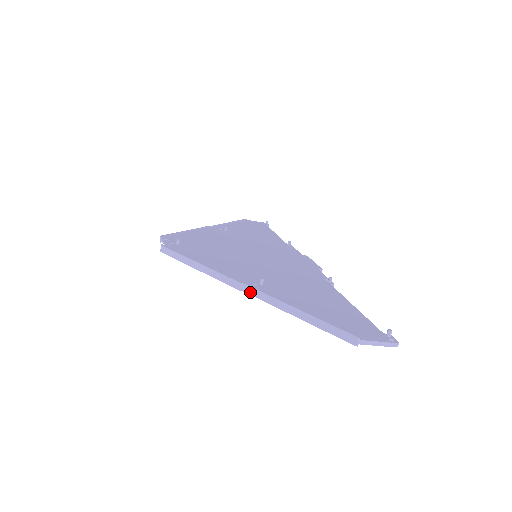
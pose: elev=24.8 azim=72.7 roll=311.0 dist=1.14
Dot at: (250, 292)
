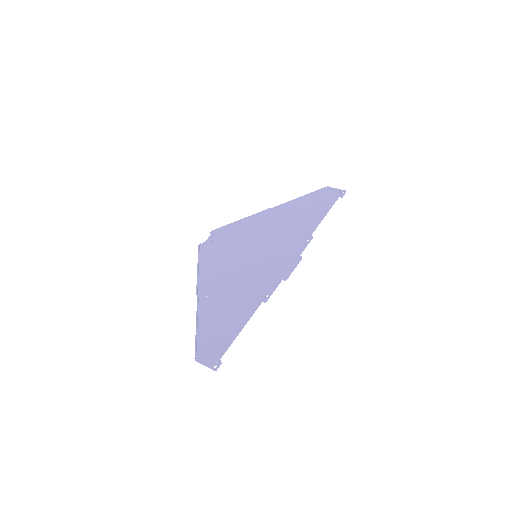
Dot at: (198, 301)
